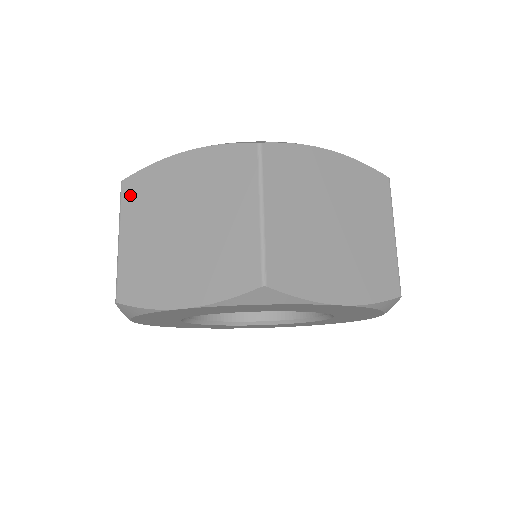
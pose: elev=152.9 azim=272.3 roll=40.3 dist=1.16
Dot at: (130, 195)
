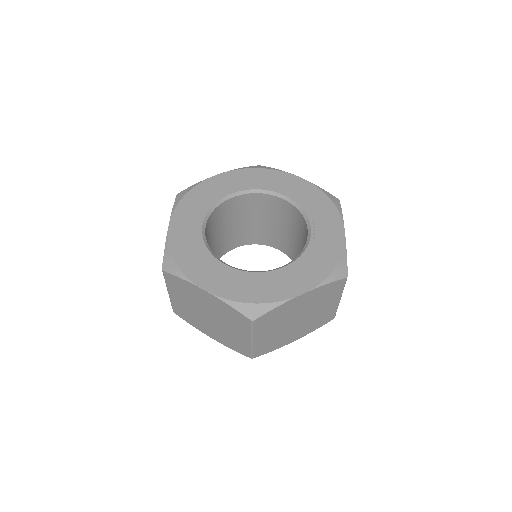
Dot at: (171, 281)
